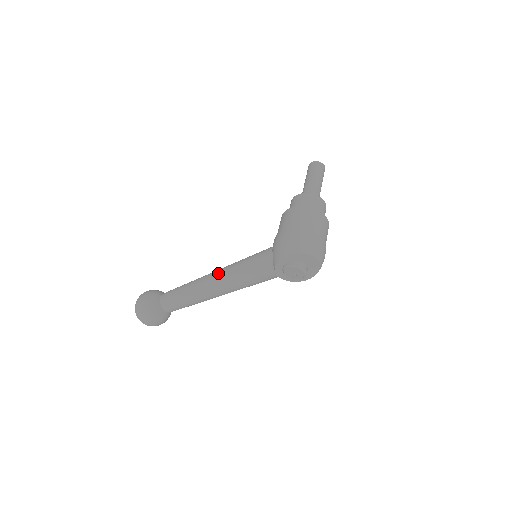
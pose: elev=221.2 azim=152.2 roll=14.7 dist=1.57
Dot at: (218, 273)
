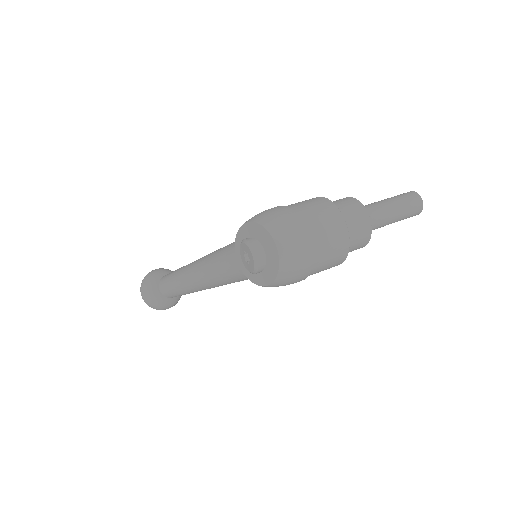
Dot at: occluded
